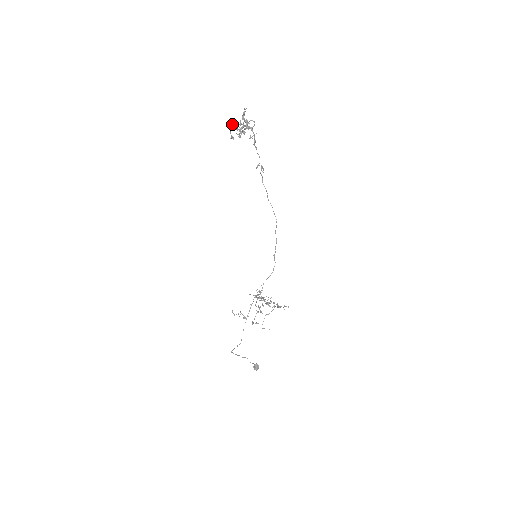
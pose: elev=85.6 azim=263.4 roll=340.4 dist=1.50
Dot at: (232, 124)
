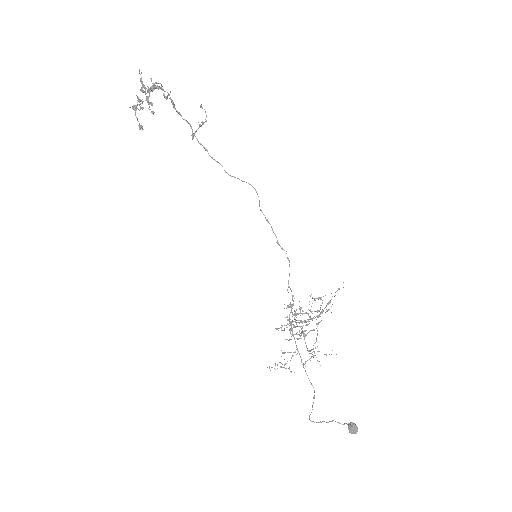
Dot at: (132, 107)
